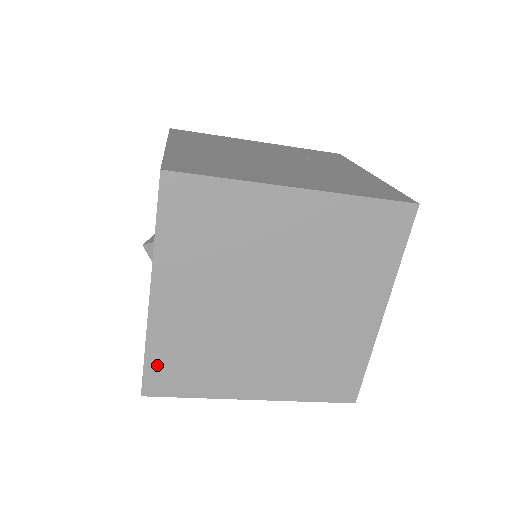
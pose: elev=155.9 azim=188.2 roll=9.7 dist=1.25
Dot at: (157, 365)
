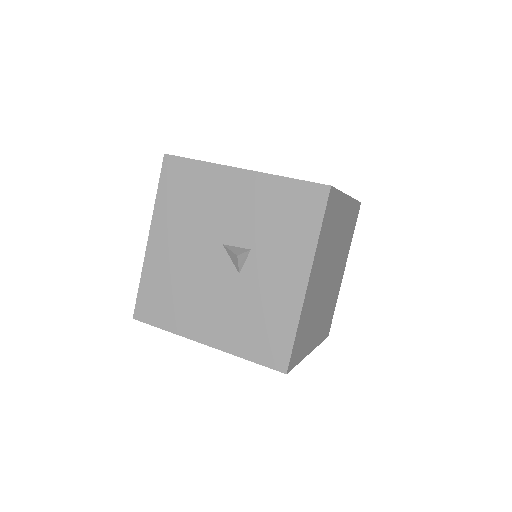
Dot at: (297, 342)
